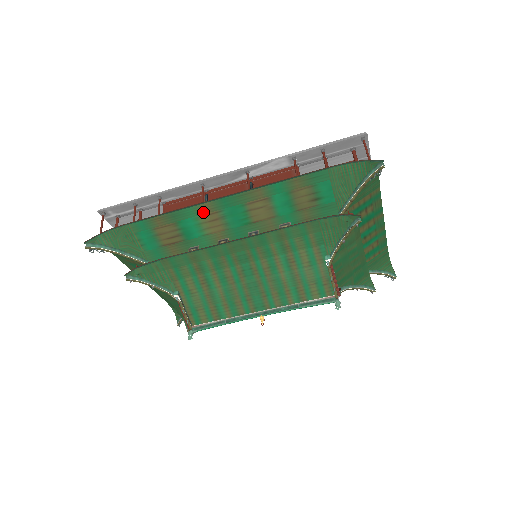
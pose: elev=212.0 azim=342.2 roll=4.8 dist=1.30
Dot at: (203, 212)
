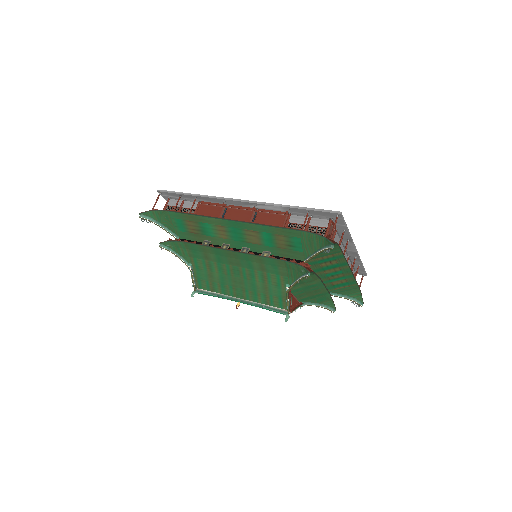
Dot at: (216, 223)
